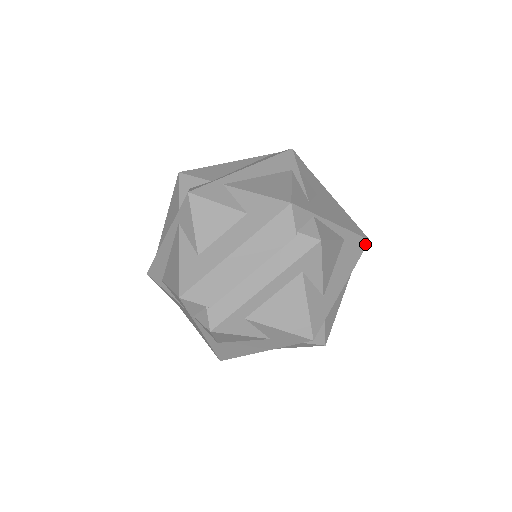
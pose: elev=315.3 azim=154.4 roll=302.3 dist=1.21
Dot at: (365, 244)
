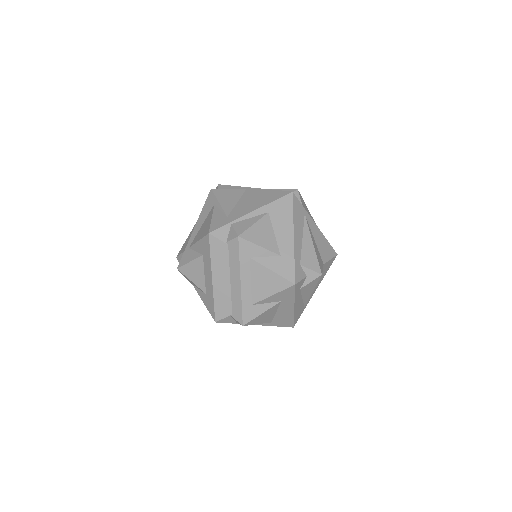
Dot at: (290, 198)
